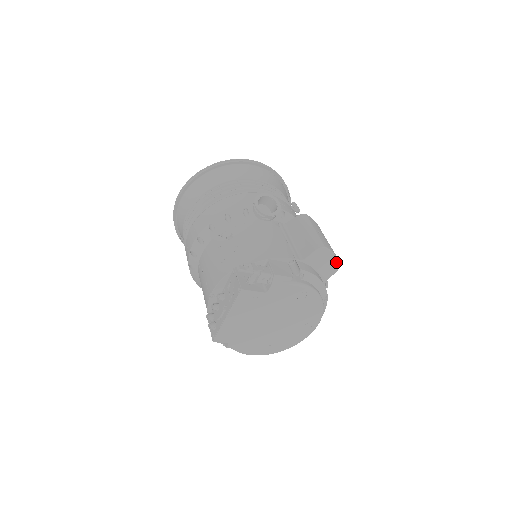
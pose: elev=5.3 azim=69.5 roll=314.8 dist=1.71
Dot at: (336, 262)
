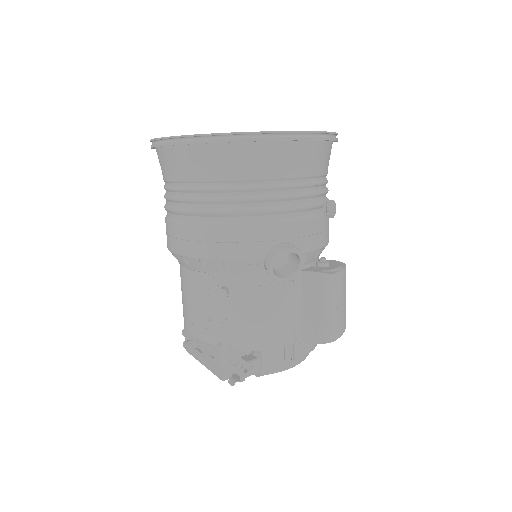
Dot at: occluded
